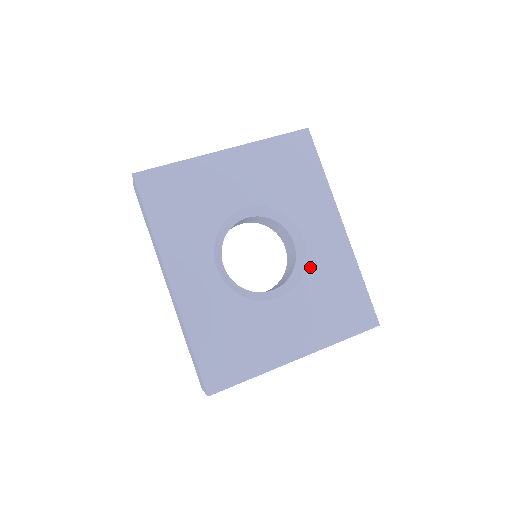
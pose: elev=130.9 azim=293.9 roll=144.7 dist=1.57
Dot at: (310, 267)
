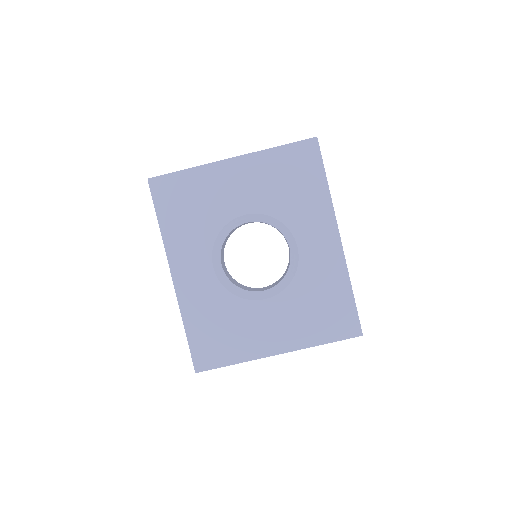
Dot at: (300, 274)
